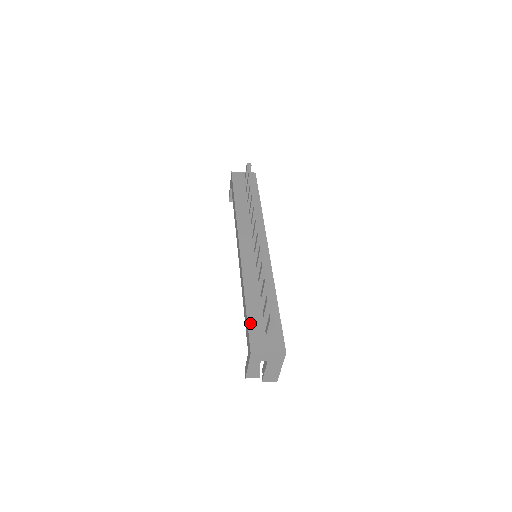
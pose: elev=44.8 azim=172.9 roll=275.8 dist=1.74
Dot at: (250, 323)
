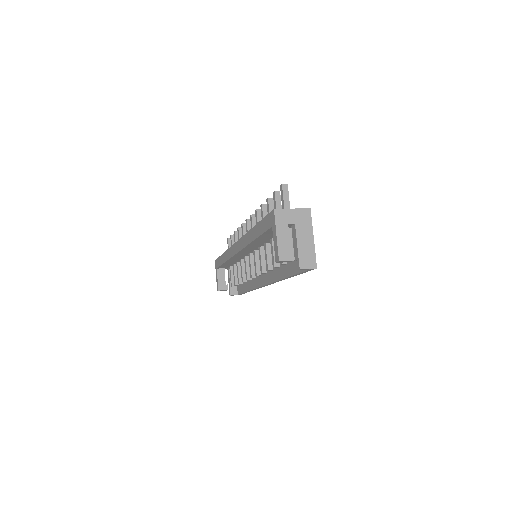
Dot at: occluded
